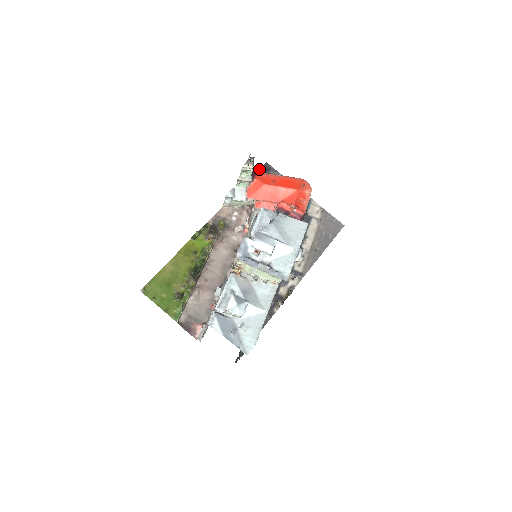
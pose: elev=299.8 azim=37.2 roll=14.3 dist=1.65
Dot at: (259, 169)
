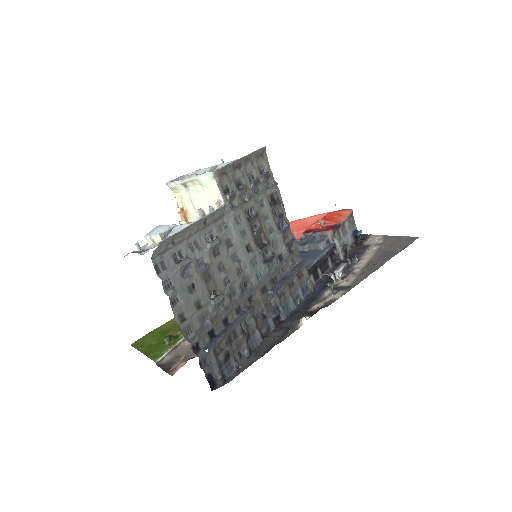
Dot at: occluded
